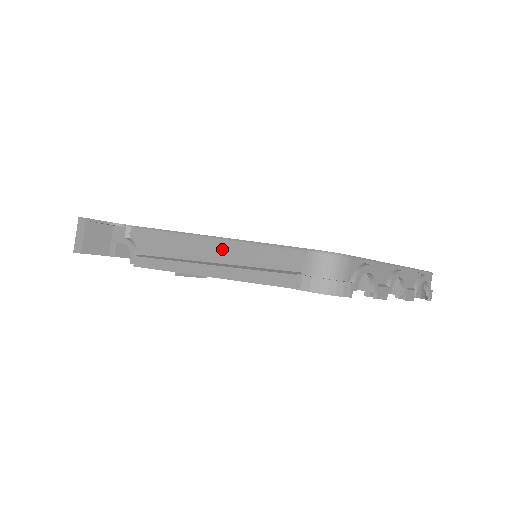
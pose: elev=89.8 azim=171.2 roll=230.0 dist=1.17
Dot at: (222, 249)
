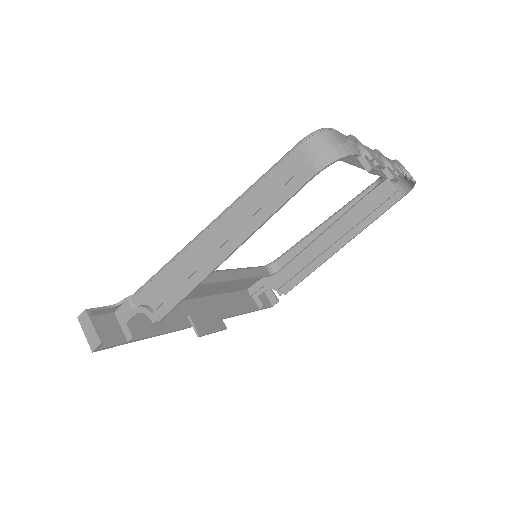
Dot at: (228, 221)
